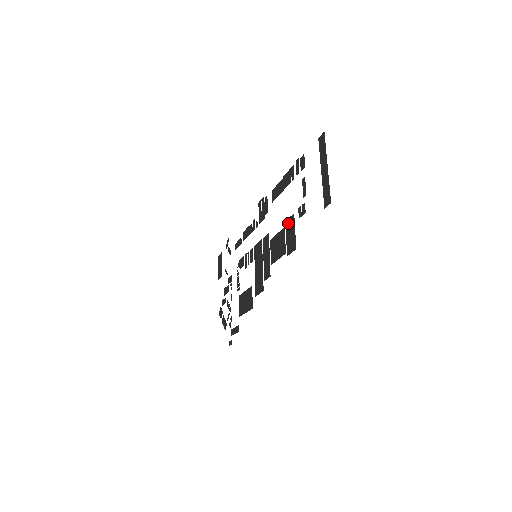
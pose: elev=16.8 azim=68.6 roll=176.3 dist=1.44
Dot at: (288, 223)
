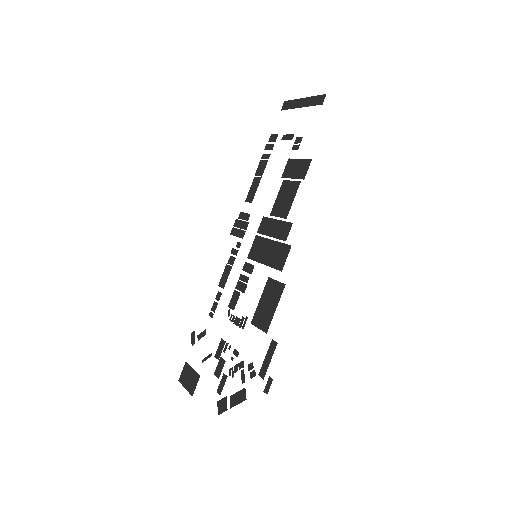
Dot at: (286, 171)
